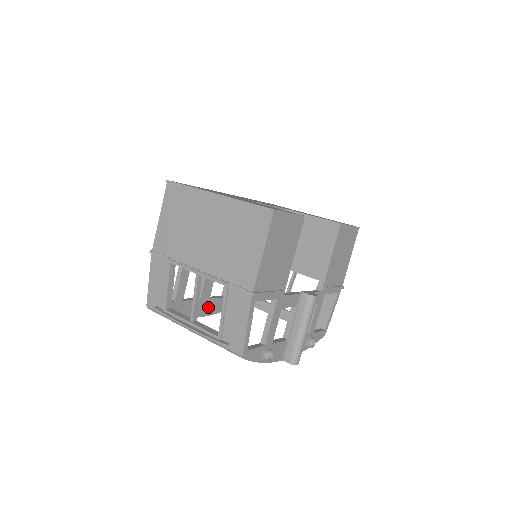
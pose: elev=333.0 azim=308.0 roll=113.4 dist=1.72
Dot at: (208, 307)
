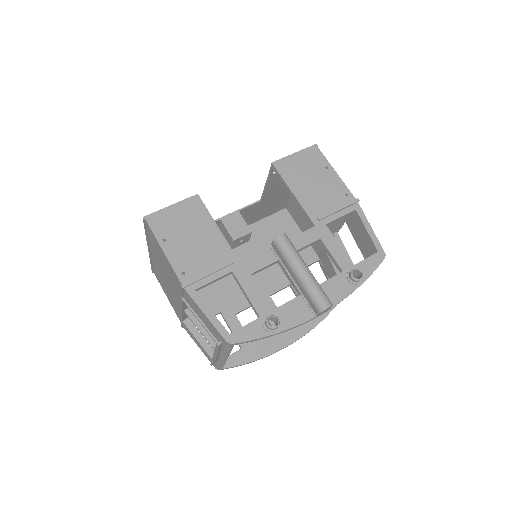
Dot at: (293, 331)
